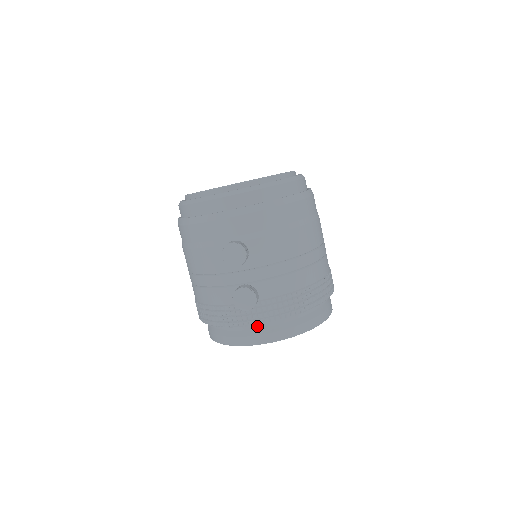
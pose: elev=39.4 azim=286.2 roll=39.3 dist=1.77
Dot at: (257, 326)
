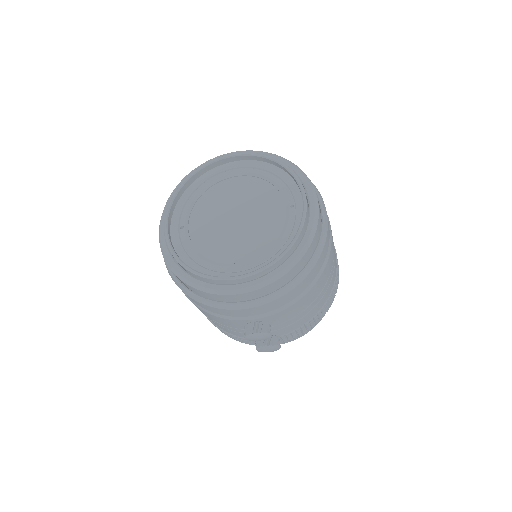
Dot at: occluded
